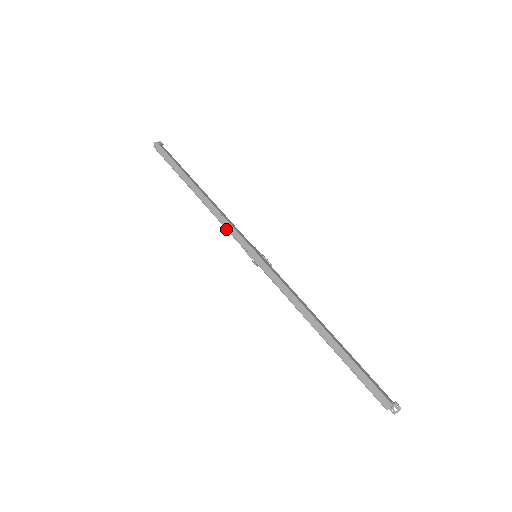
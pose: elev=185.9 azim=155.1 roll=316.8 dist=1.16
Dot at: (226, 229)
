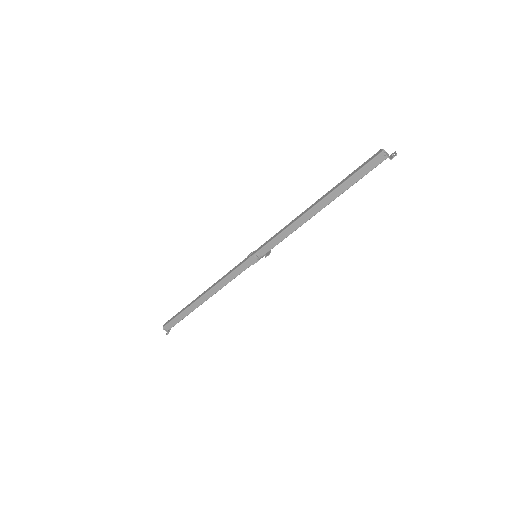
Dot at: (229, 274)
